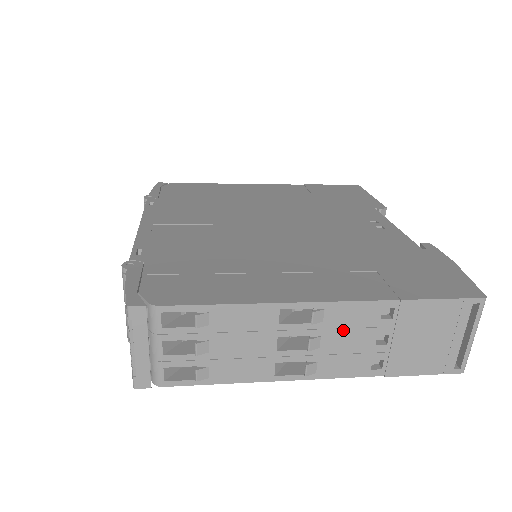
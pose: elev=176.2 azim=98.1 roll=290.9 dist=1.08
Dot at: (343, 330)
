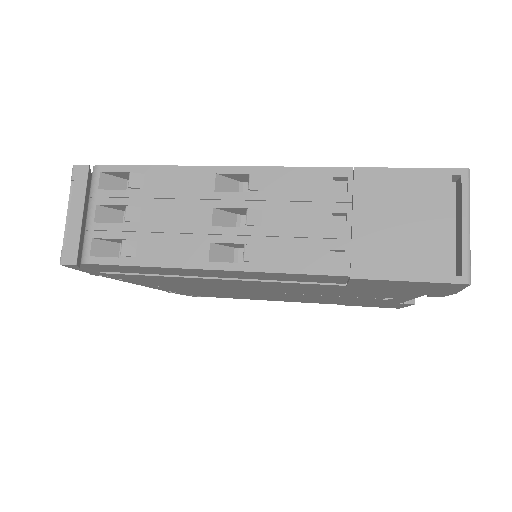
Dot at: (288, 204)
